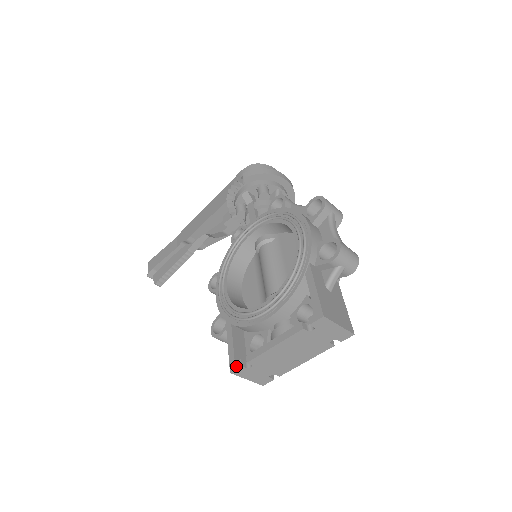
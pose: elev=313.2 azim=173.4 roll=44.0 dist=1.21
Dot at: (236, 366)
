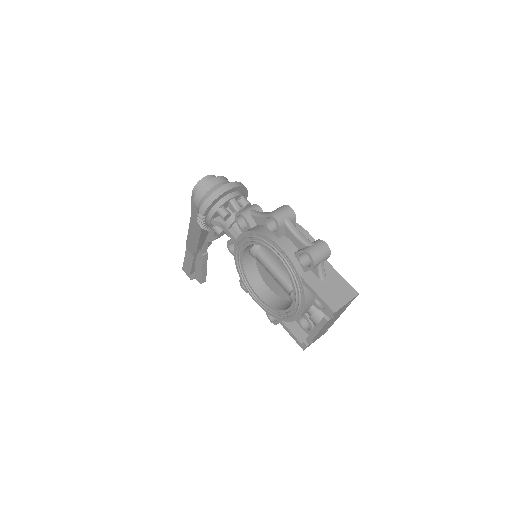
Dot at: (304, 347)
